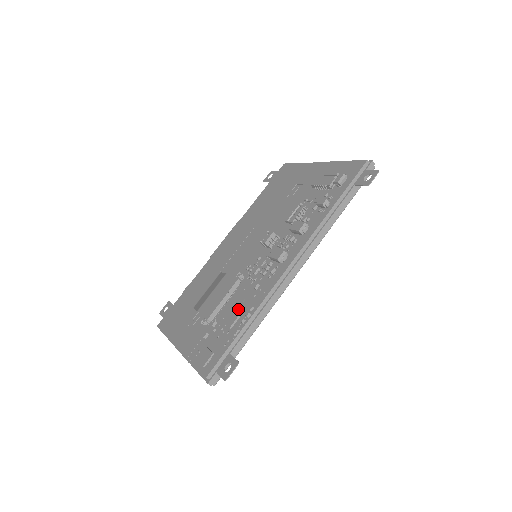
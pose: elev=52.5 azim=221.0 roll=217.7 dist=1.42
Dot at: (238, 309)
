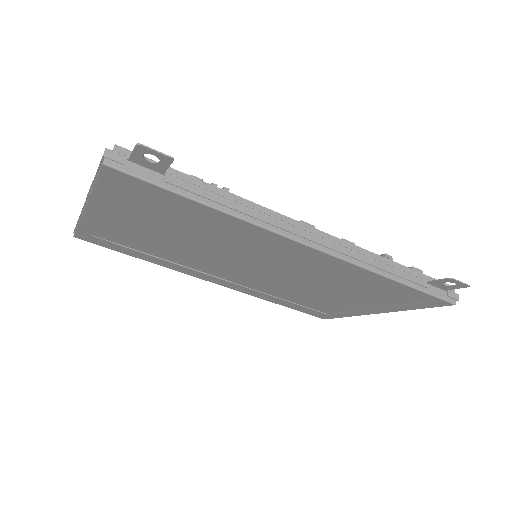
Dot at: occluded
